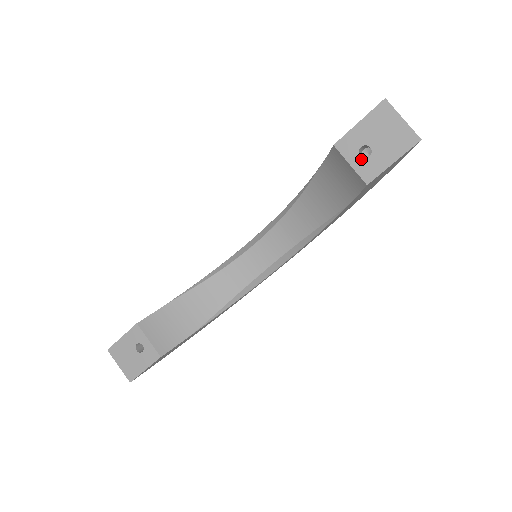
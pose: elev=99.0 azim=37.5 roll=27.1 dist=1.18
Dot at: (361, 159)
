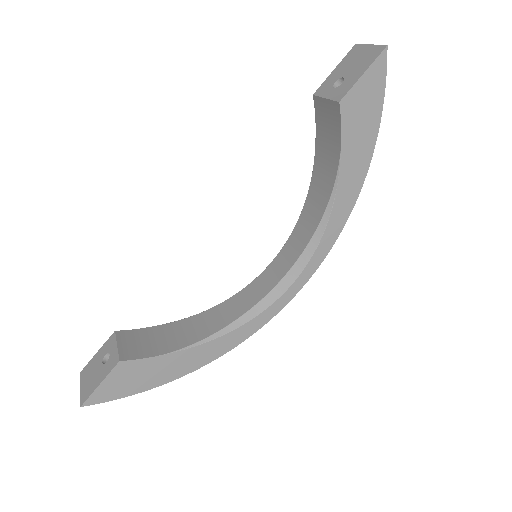
Dot at: (335, 89)
